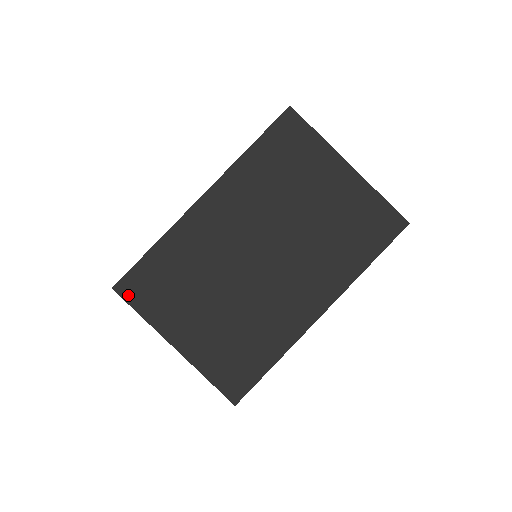
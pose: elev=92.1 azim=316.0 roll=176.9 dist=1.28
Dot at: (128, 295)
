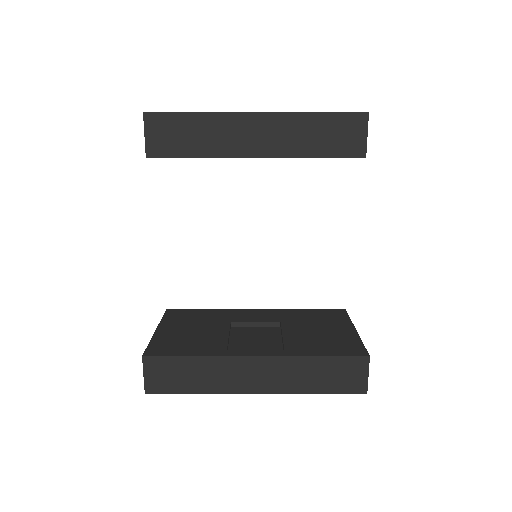
Dot at: occluded
